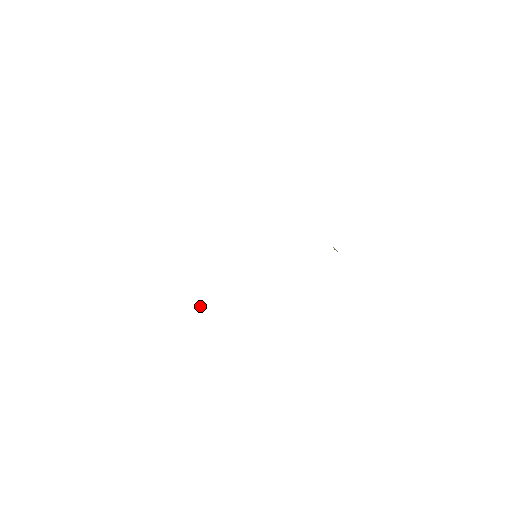
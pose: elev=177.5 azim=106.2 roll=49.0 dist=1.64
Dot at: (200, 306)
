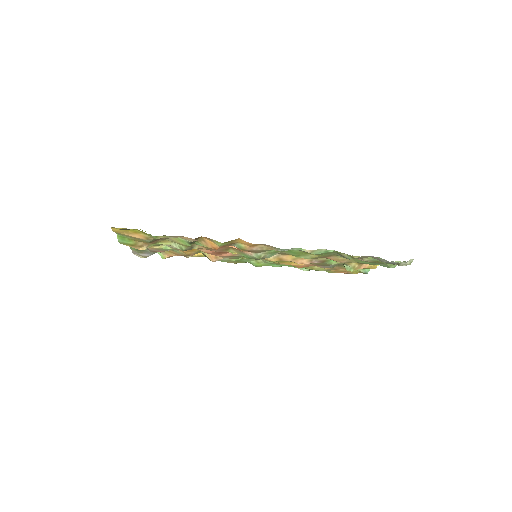
Dot at: occluded
